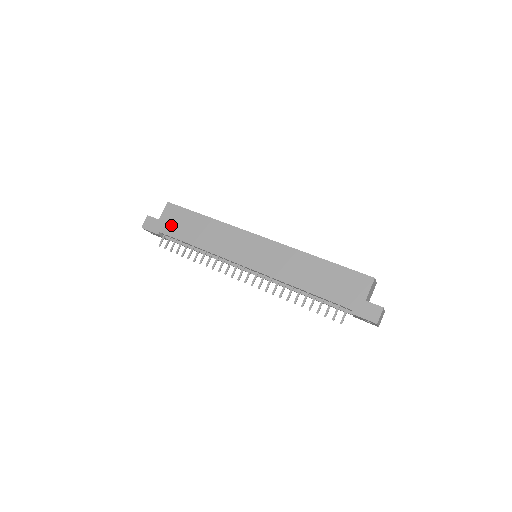
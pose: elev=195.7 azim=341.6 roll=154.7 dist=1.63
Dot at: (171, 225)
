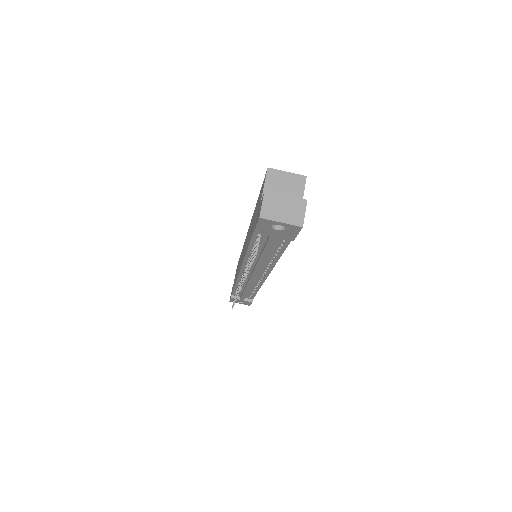
Dot at: occluded
